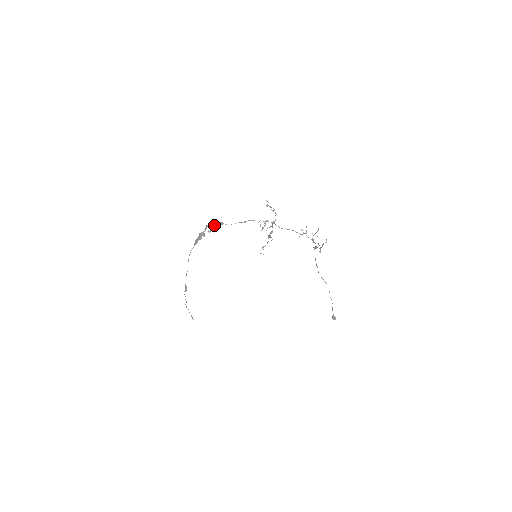
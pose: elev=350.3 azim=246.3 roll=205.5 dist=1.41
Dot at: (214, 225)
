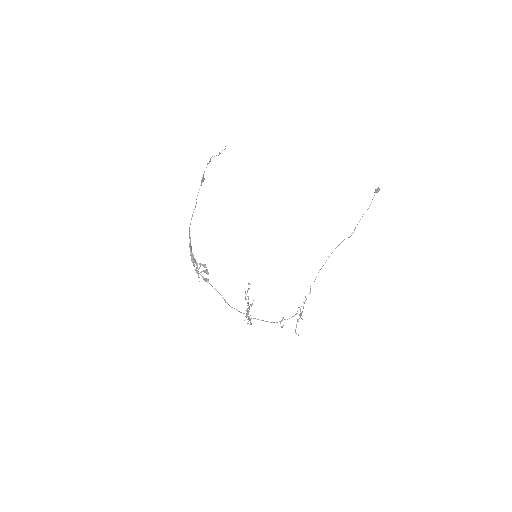
Dot at: occluded
